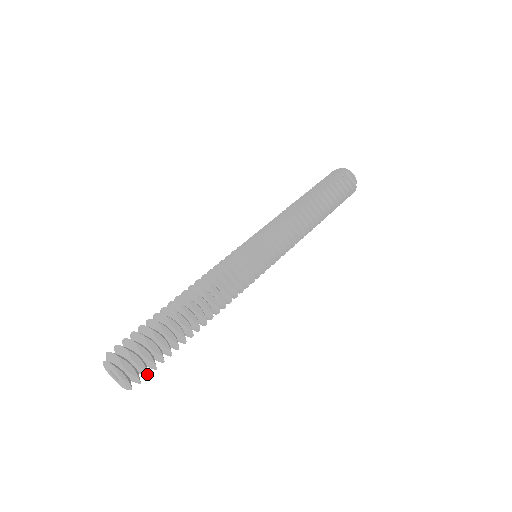
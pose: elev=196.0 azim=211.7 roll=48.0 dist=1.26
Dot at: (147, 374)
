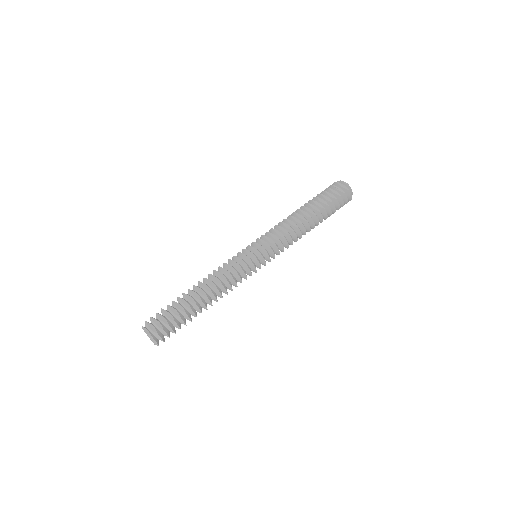
Dot at: (165, 333)
